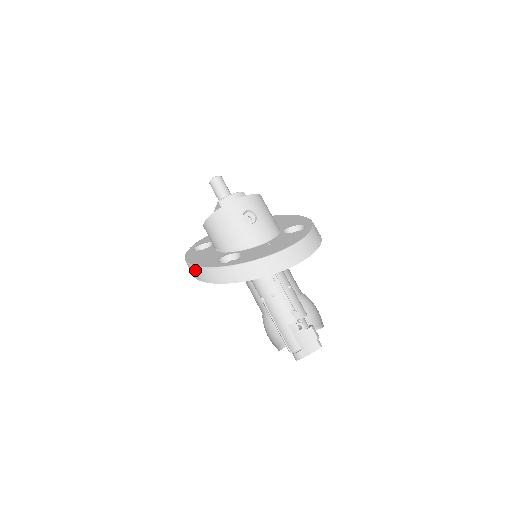
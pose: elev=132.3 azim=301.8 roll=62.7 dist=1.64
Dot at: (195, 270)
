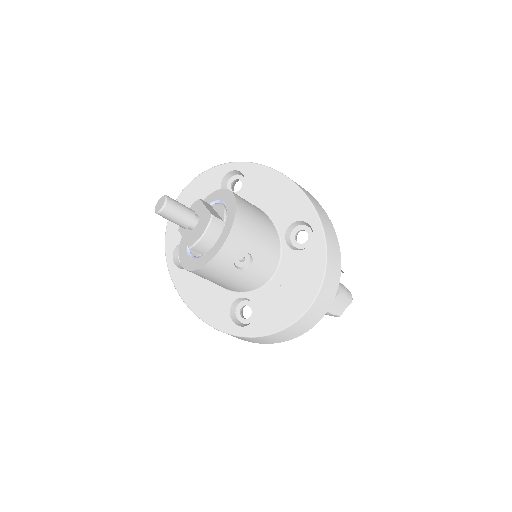
Dot at: (205, 322)
